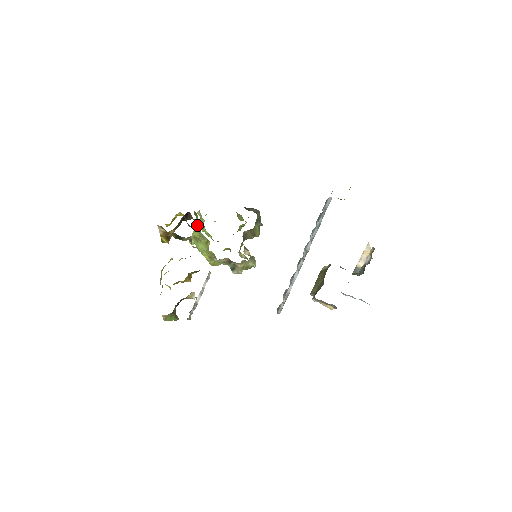
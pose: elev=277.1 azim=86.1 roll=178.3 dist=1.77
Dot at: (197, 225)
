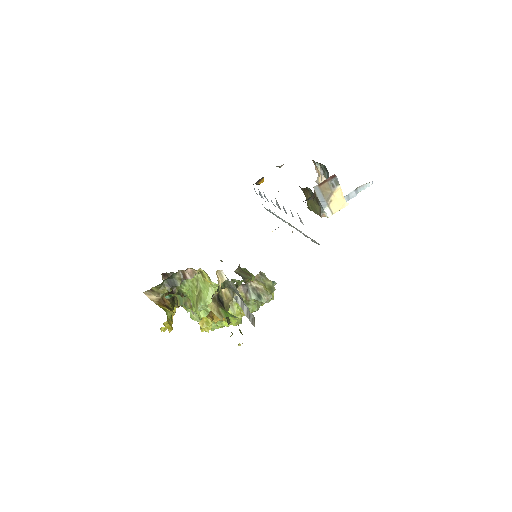
Dot at: (184, 282)
